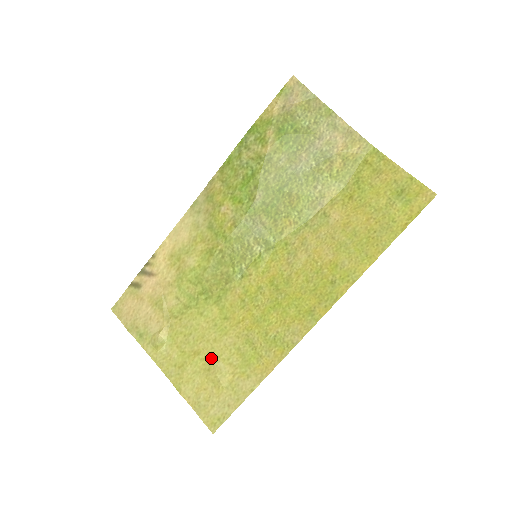
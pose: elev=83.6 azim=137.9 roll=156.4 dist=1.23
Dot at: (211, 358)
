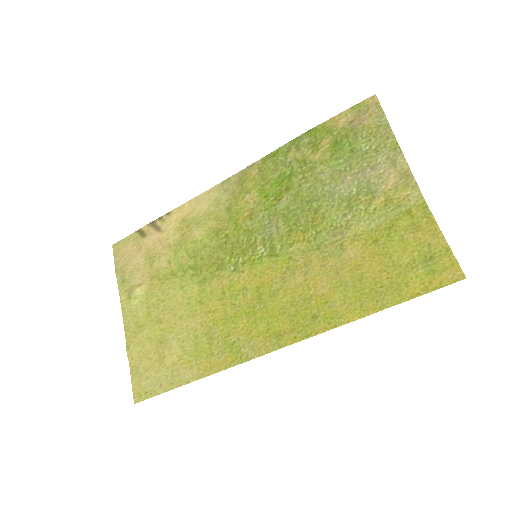
Dot at: (169, 332)
